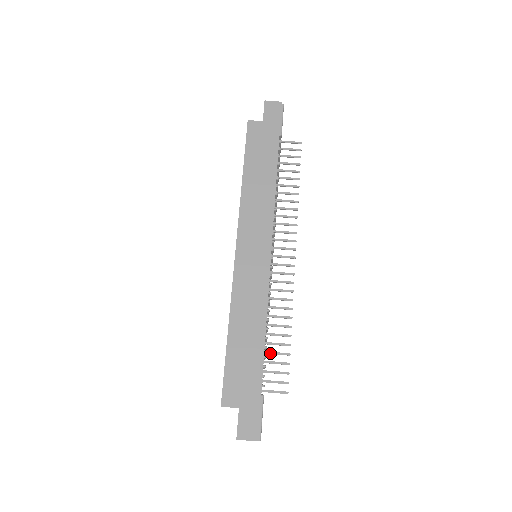
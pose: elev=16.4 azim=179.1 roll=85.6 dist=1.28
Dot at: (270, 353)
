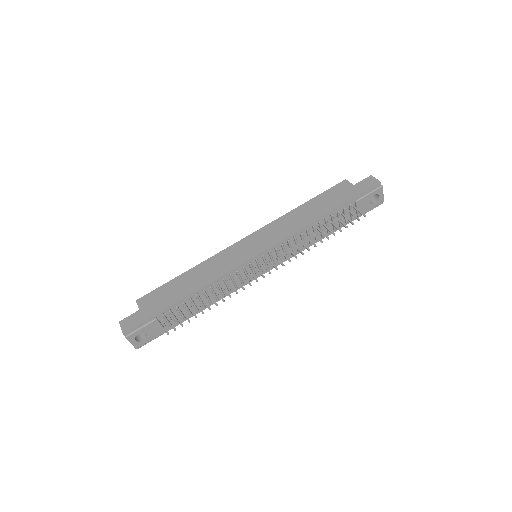
Dot at: (190, 306)
